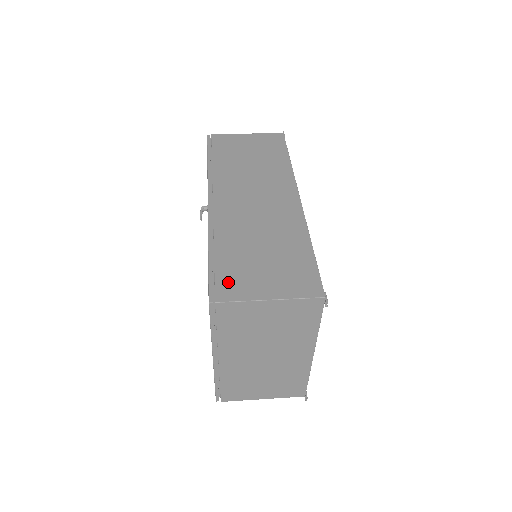
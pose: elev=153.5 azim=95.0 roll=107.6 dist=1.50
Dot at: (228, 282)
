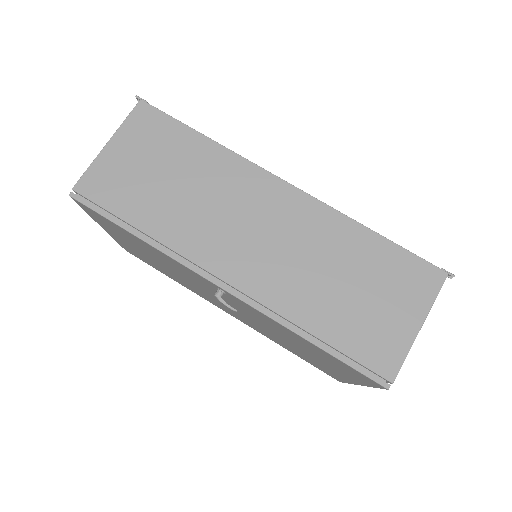
Dot at: (373, 353)
